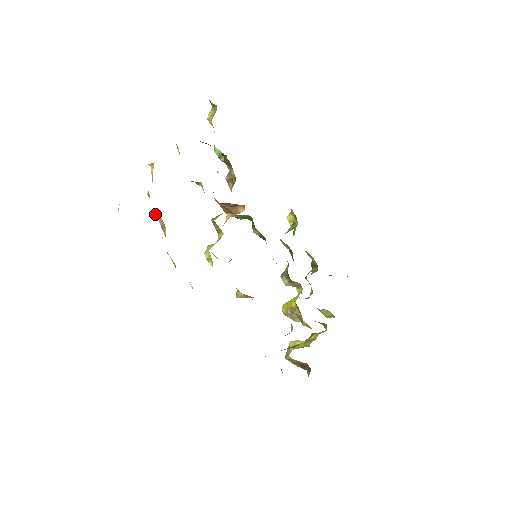
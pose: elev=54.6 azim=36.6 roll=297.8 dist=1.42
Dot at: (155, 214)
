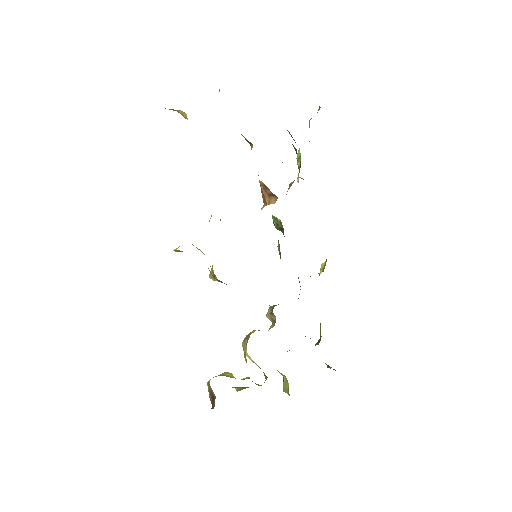
Dot at: occluded
